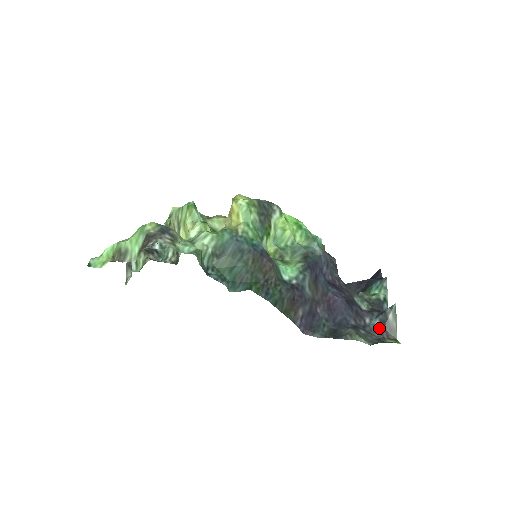
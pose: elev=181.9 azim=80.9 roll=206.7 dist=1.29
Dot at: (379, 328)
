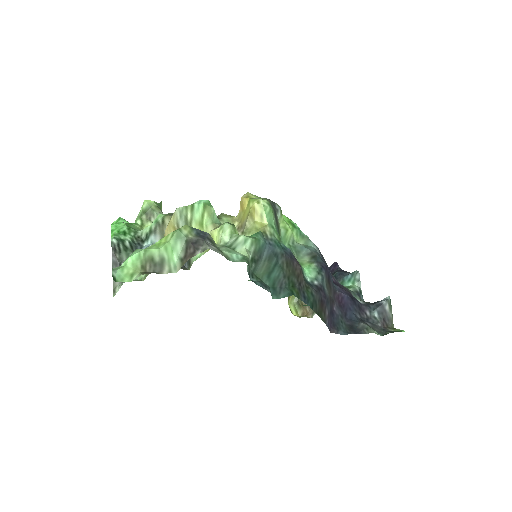
Dot at: (379, 319)
